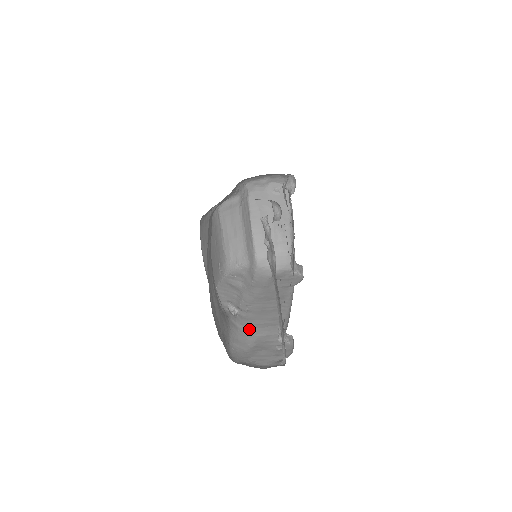
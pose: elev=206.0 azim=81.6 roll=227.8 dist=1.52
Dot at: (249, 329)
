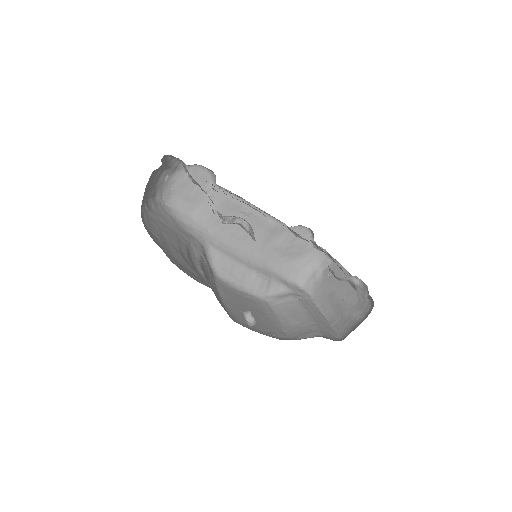
Dot at: occluded
